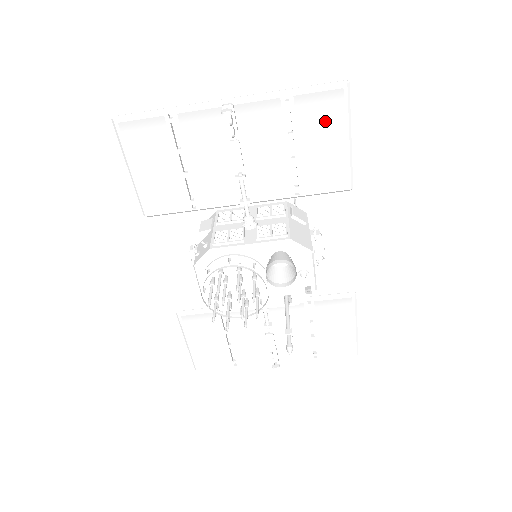
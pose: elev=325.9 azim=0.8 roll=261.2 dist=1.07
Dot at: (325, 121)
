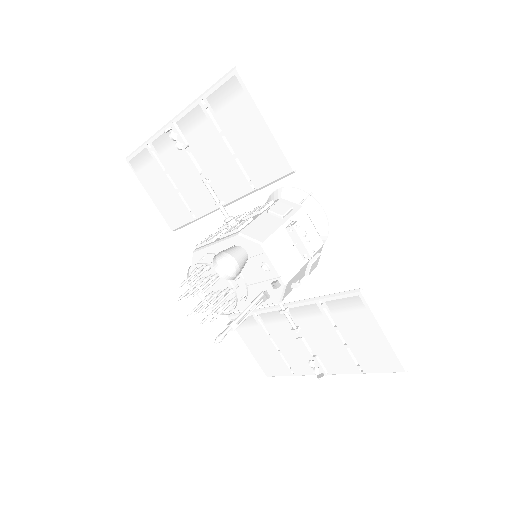
Dot at: (238, 111)
